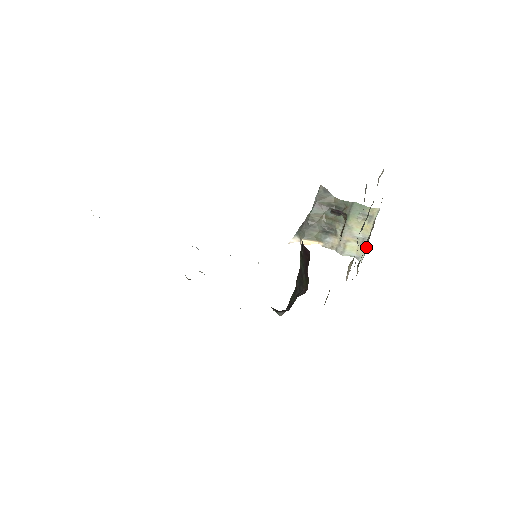
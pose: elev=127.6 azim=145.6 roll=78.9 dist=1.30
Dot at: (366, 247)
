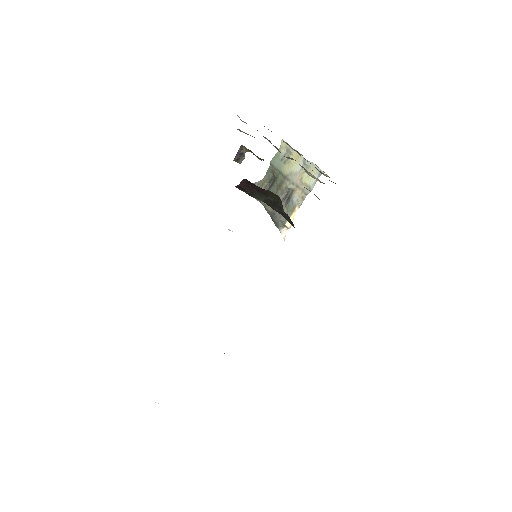
Dot at: (311, 163)
